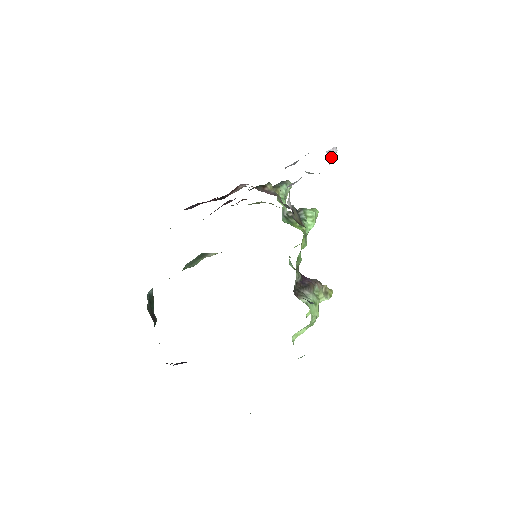
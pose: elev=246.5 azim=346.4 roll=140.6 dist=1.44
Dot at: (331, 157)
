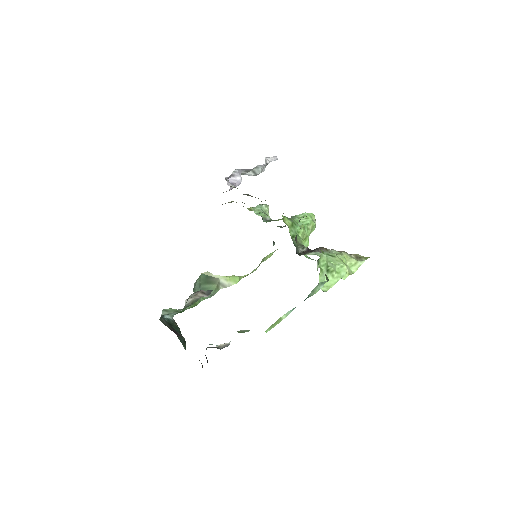
Dot at: (269, 159)
